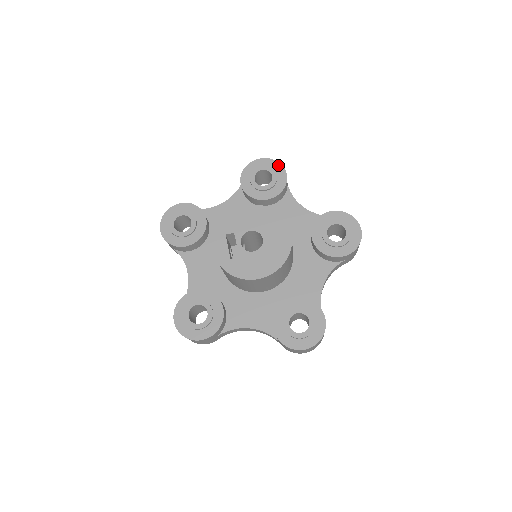
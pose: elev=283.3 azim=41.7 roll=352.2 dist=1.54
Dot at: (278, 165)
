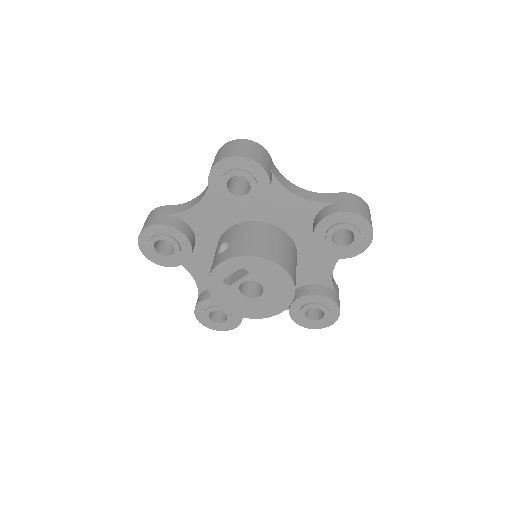
Dot at: (368, 242)
